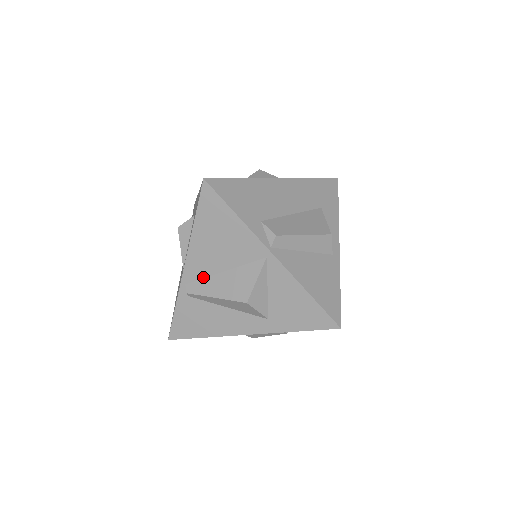
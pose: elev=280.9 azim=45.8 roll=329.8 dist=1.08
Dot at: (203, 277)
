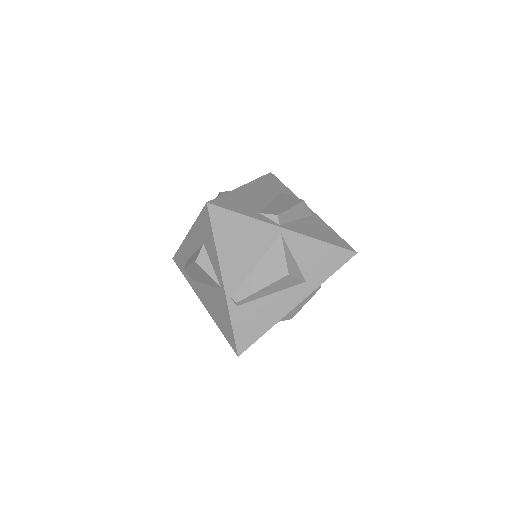
Dot at: (242, 282)
